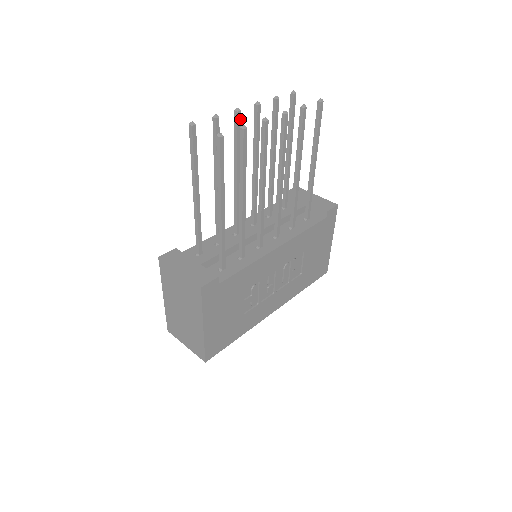
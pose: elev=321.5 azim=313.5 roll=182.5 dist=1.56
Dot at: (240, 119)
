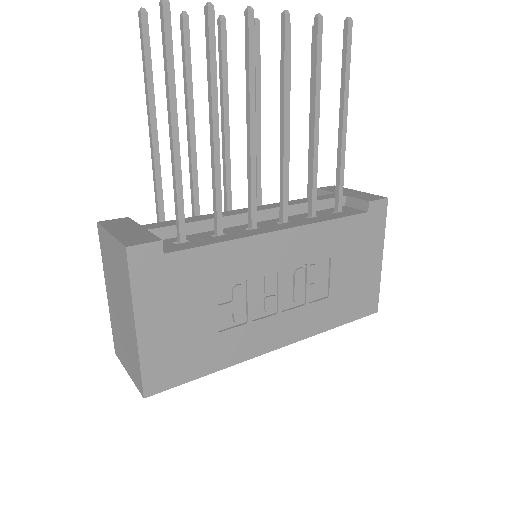
Dot at: (225, 32)
